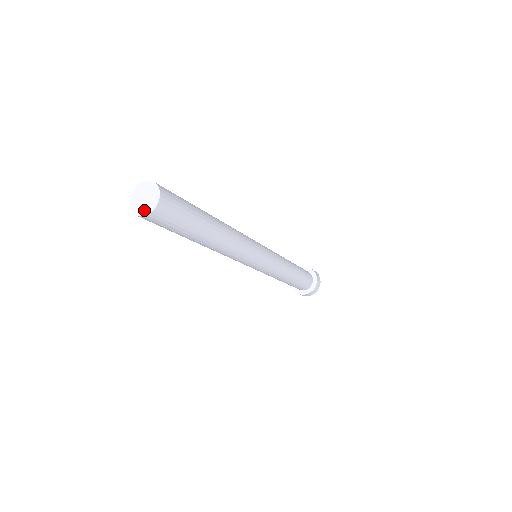
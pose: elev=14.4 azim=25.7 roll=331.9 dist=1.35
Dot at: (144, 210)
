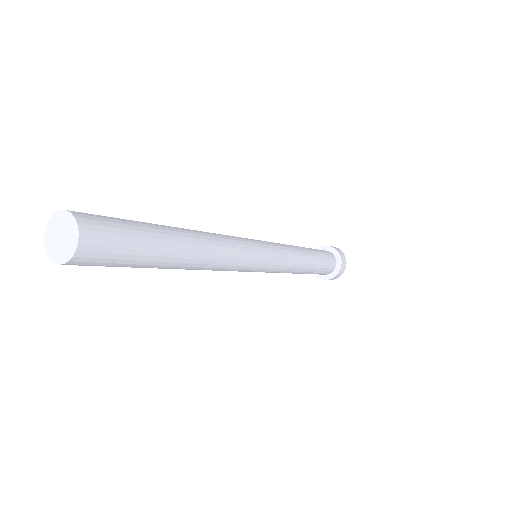
Dot at: (66, 252)
